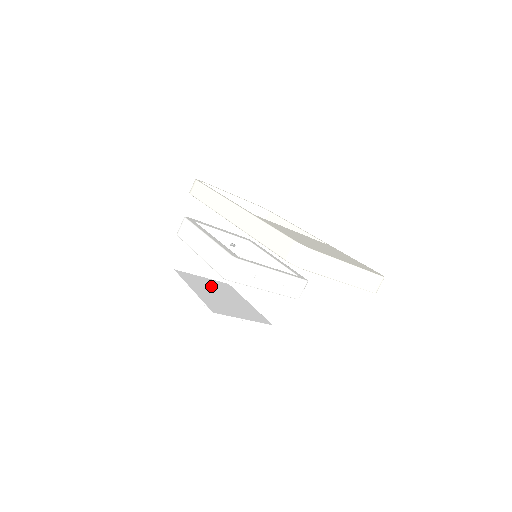
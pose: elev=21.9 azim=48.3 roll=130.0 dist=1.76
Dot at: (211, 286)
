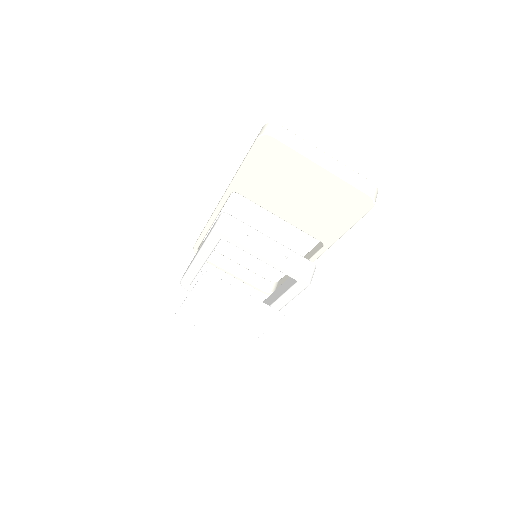
Dot at: (216, 322)
